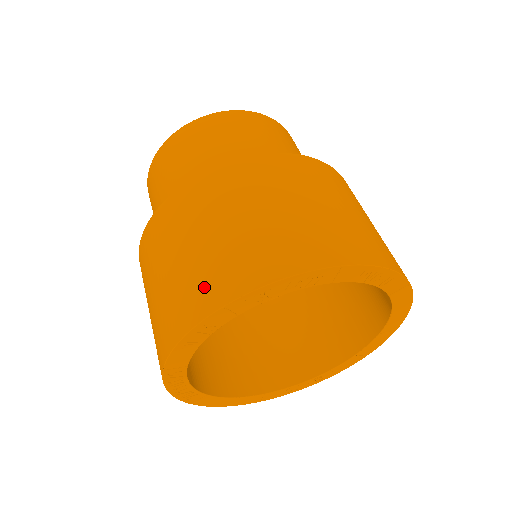
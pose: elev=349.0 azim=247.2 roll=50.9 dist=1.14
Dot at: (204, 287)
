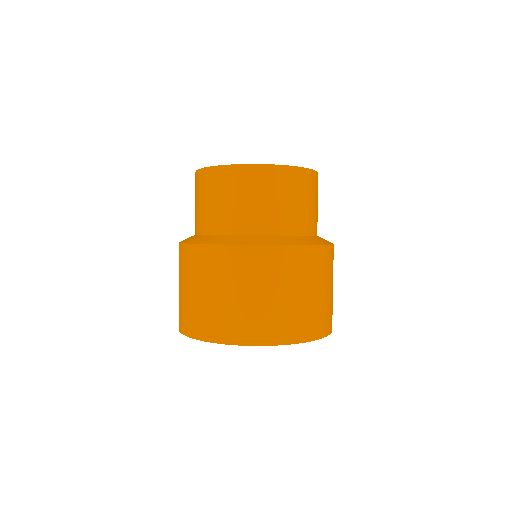
Dot at: (185, 319)
